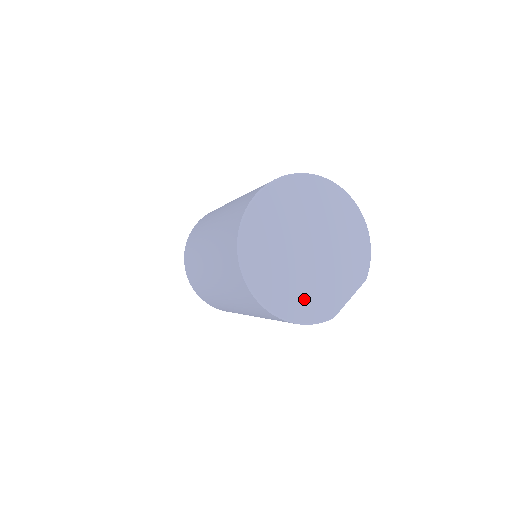
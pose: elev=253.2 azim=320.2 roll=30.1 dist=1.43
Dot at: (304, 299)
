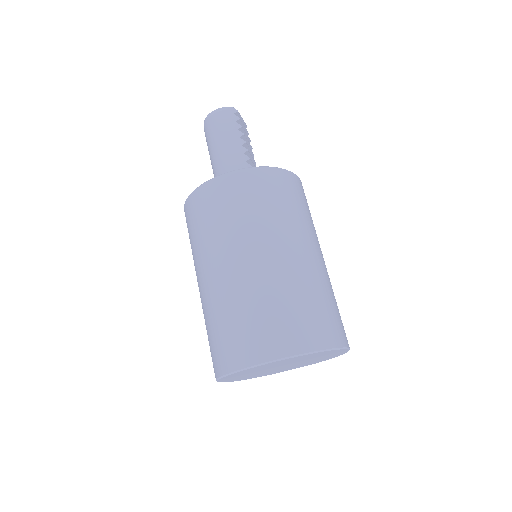
Dot at: (259, 375)
